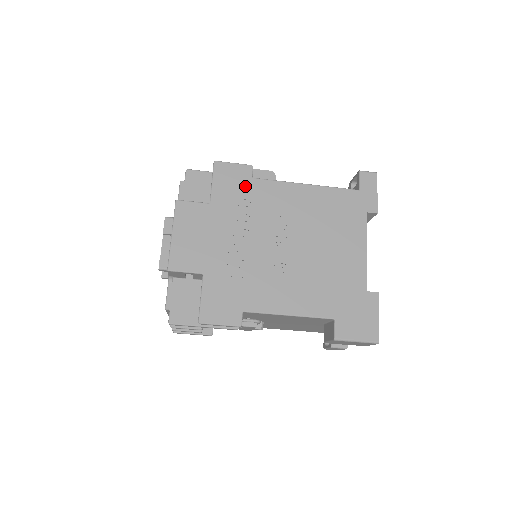
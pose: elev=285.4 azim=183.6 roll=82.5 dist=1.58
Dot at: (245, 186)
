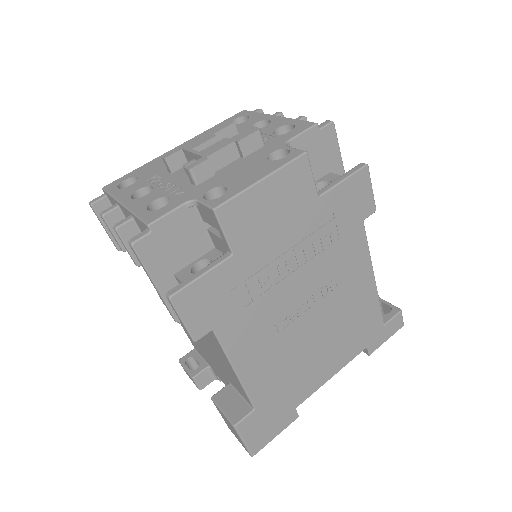
Dot at: (352, 220)
